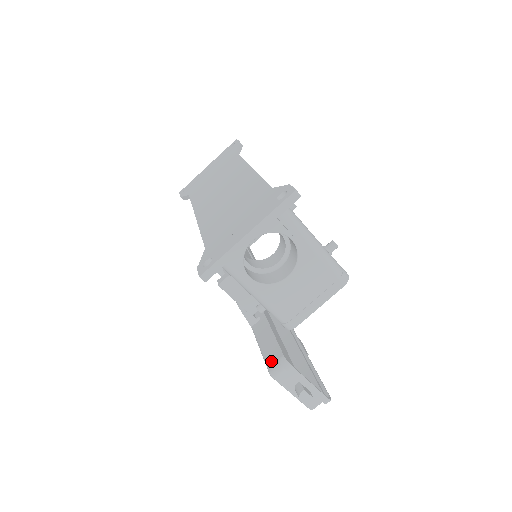
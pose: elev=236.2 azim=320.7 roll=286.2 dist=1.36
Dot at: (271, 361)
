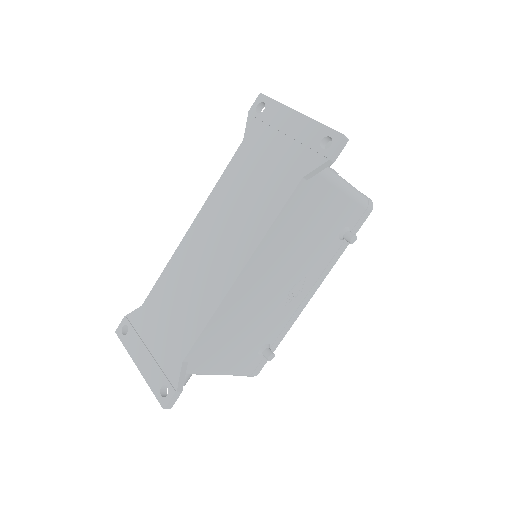
Dot at: occluded
